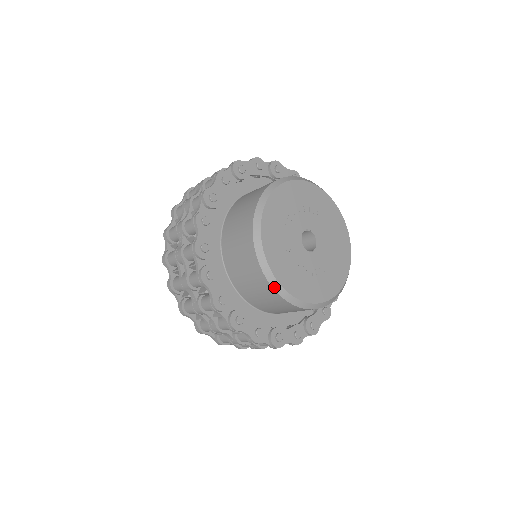
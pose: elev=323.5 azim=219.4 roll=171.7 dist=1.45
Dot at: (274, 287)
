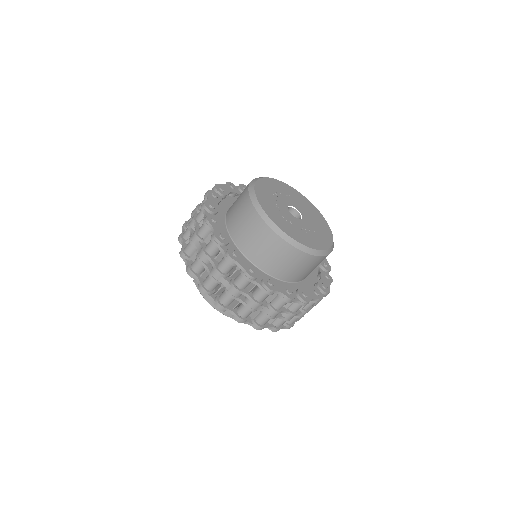
Dot at: (287, 241)
